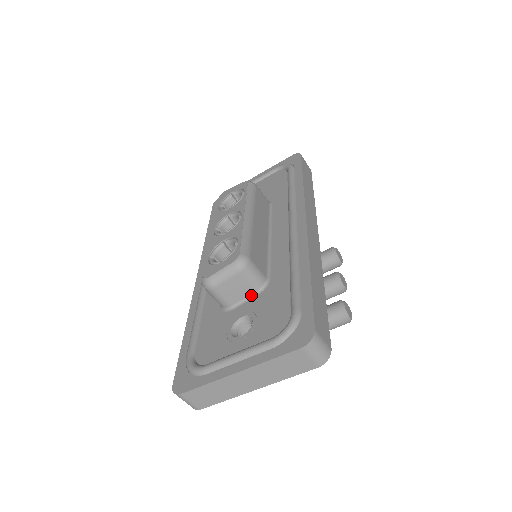
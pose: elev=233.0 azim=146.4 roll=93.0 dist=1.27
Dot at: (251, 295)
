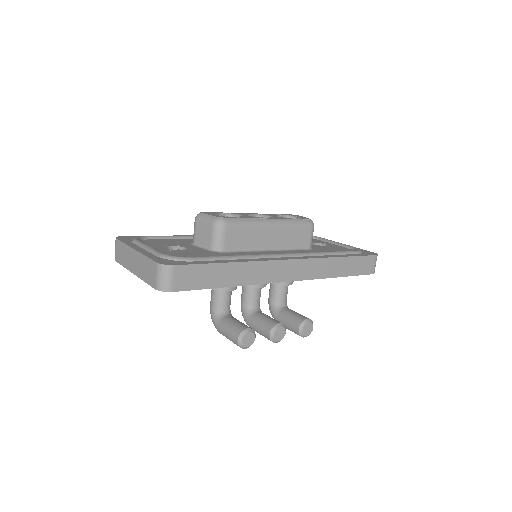
Dot at: (206, 247)
